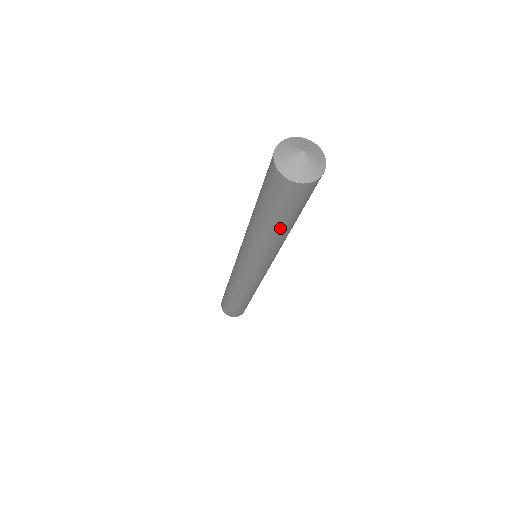
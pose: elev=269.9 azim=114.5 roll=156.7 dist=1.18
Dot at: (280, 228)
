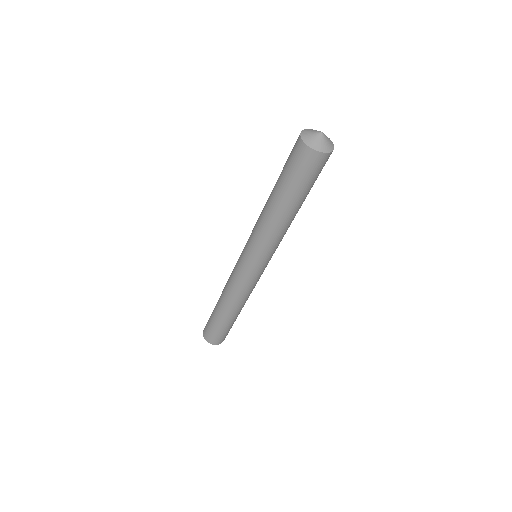
Dot at: (291, 204)
